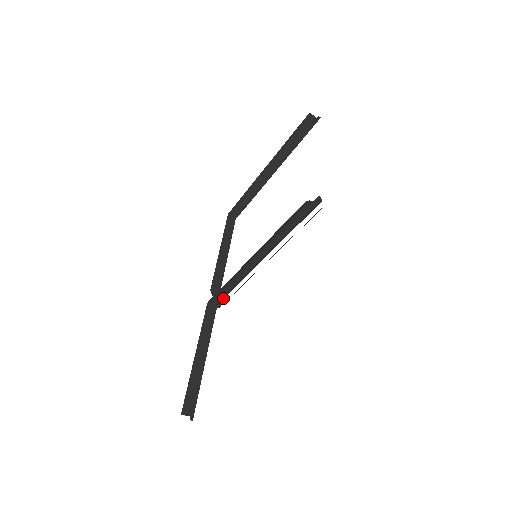
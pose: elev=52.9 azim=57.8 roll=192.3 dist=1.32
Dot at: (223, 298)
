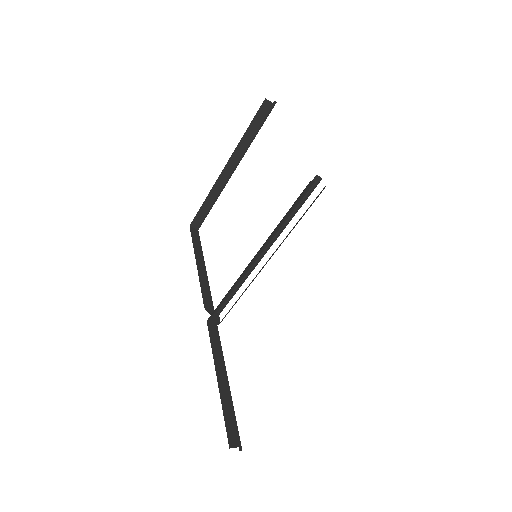
Dot at: occluded
